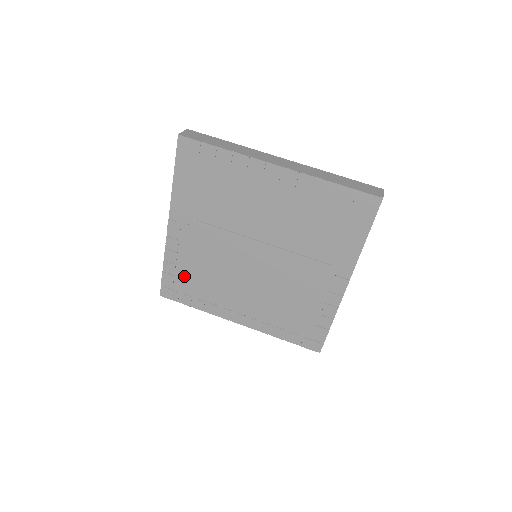
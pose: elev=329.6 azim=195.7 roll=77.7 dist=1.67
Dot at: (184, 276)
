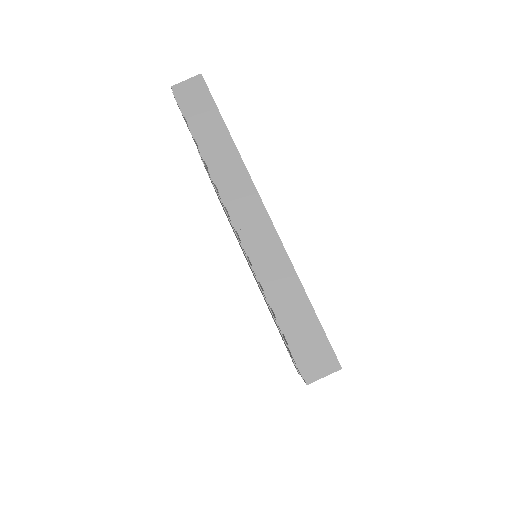
Dot at: occluded
